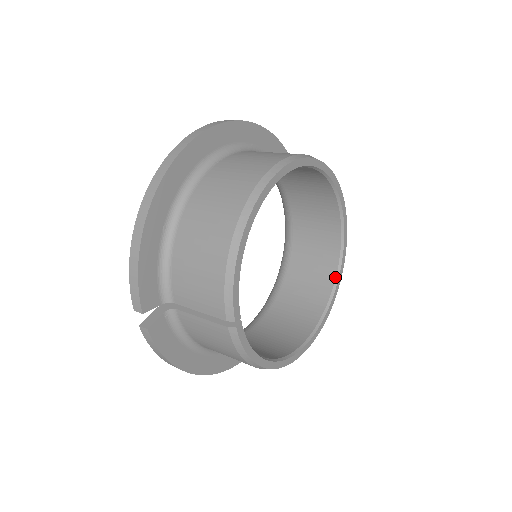
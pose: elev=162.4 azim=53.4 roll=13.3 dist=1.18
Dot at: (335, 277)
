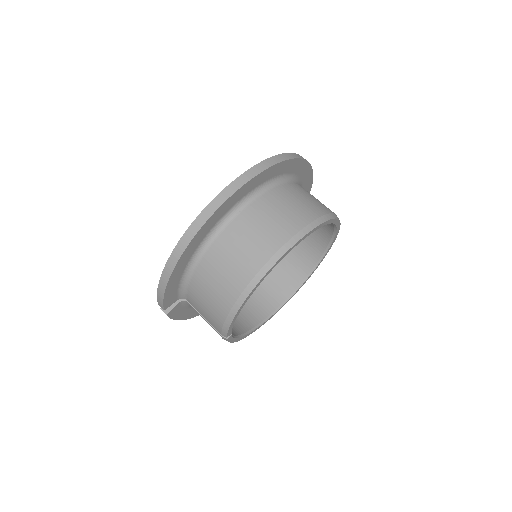
Dot at: (316, 263)
